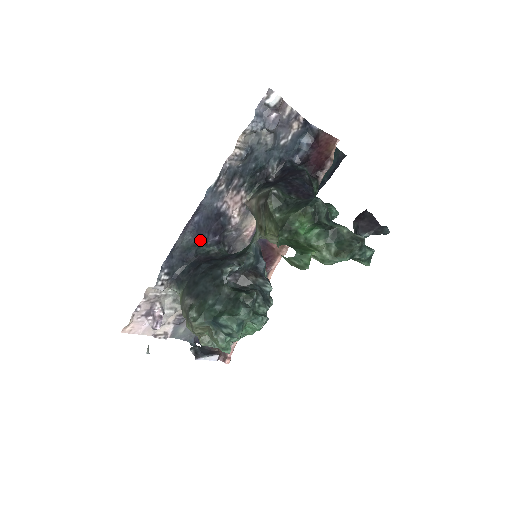
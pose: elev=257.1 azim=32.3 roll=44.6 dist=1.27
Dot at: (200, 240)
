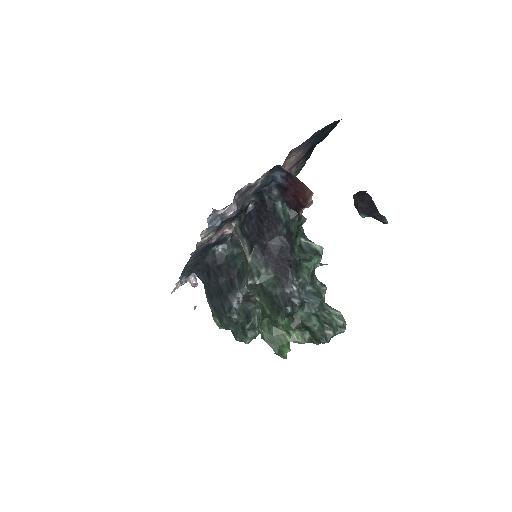
Dot at: (202, 254)
